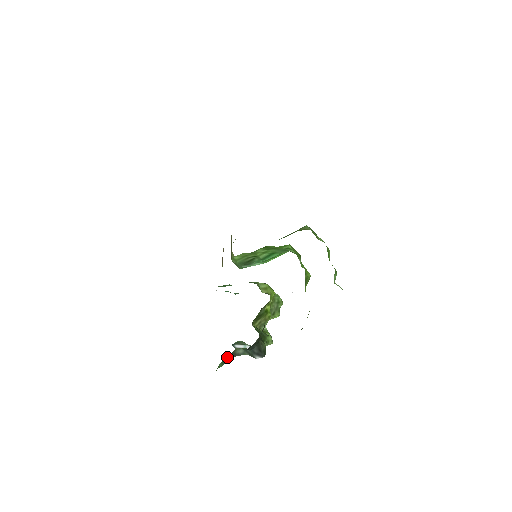
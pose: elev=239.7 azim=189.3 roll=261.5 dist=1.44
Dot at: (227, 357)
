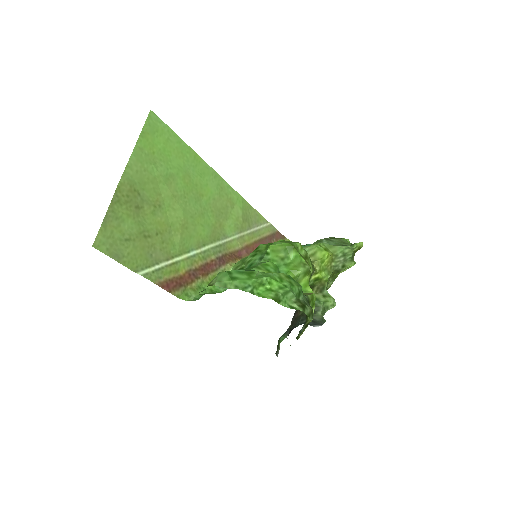
Dot at: (287, 330)
